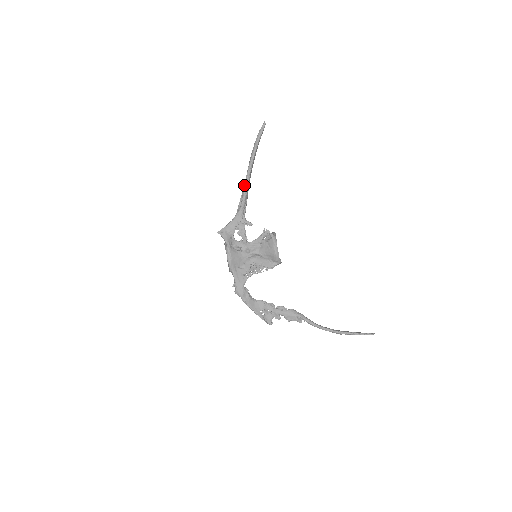
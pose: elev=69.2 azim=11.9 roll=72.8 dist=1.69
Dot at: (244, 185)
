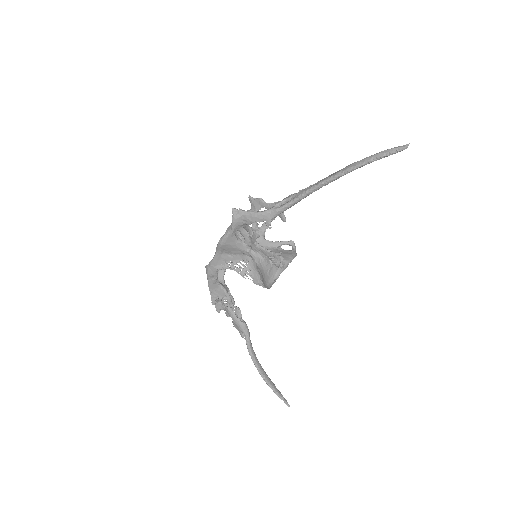
Dot at: (308, 189)
